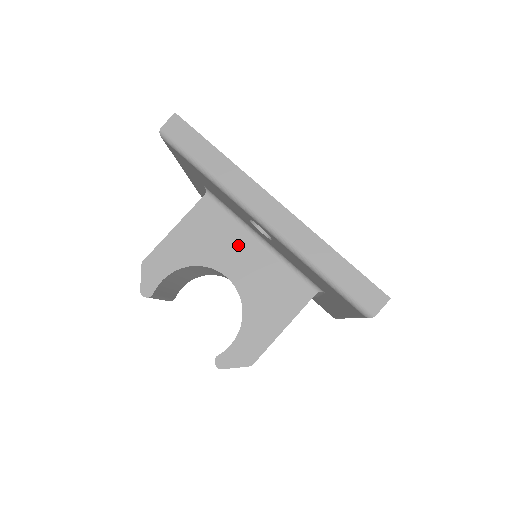
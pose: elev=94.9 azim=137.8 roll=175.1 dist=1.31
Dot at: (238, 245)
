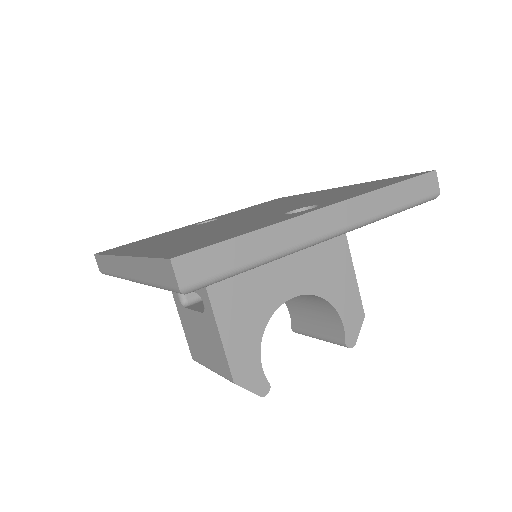
Dot at: (271, 269)
